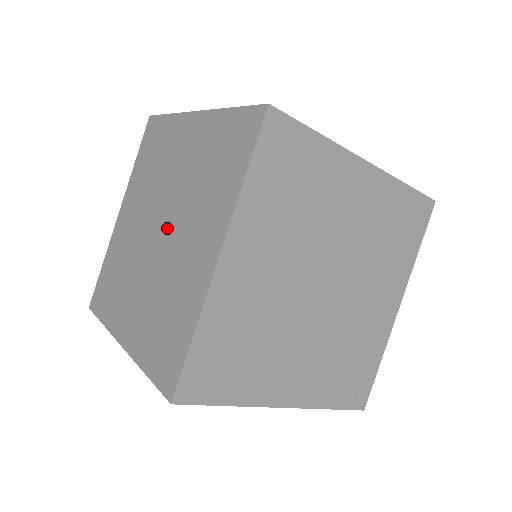
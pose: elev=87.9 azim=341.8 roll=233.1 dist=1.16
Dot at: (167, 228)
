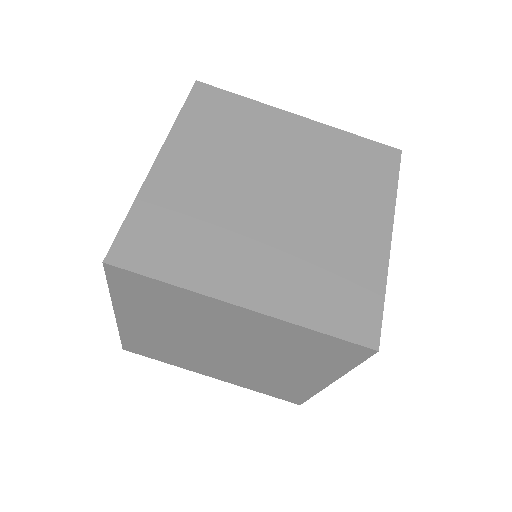
Dot at: occluded
